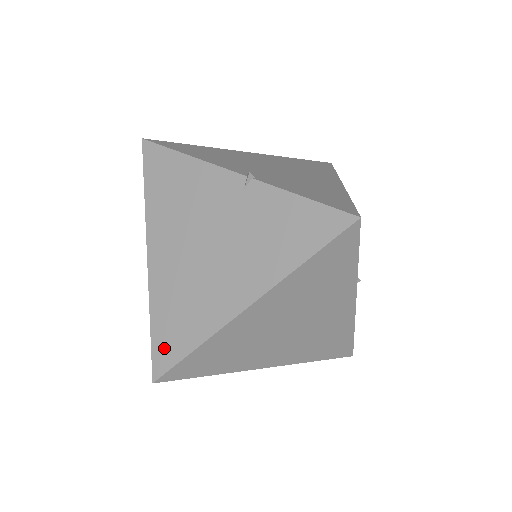
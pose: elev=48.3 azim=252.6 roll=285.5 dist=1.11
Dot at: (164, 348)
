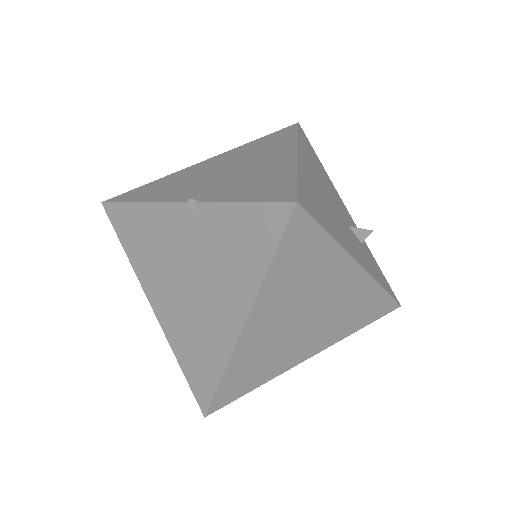
Dot at: (199, 384)
